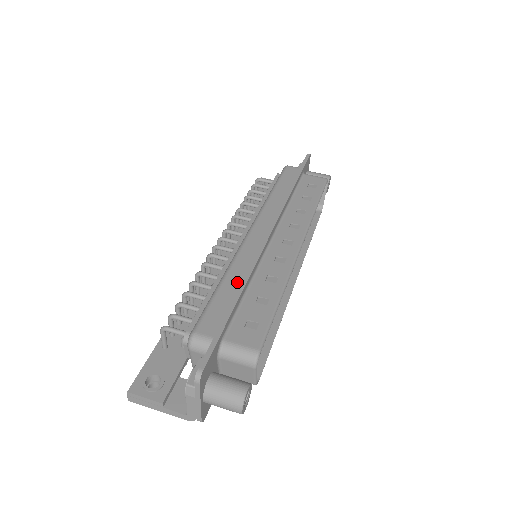
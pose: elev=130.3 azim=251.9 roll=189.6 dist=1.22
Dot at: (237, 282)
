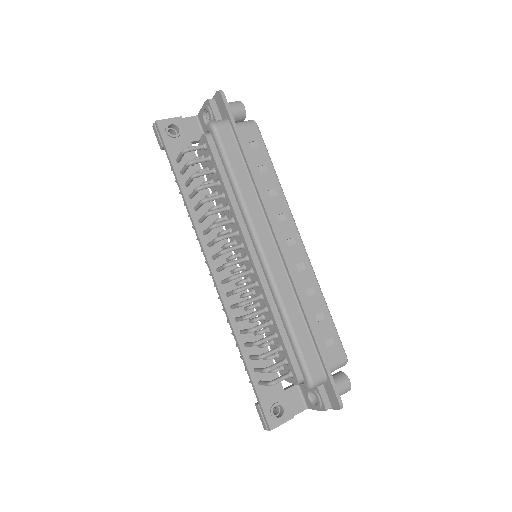
Dot at: (299, 317)
